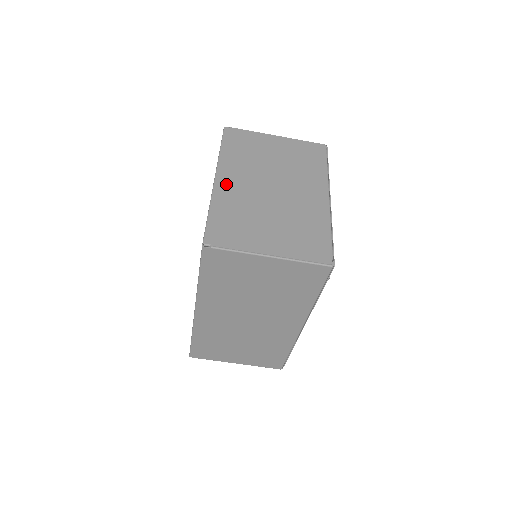
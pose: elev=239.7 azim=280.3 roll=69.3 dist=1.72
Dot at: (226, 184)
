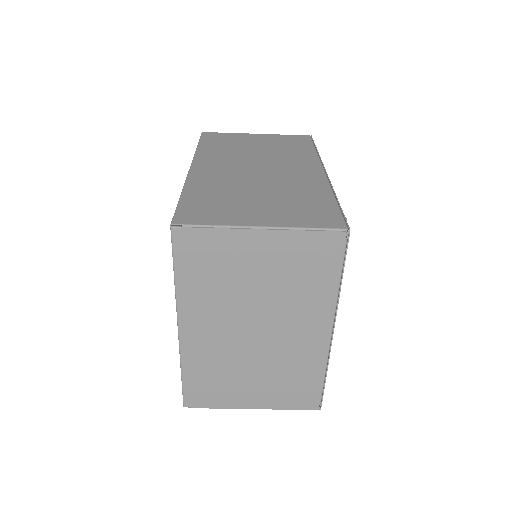
Dot at: (194, 337)
